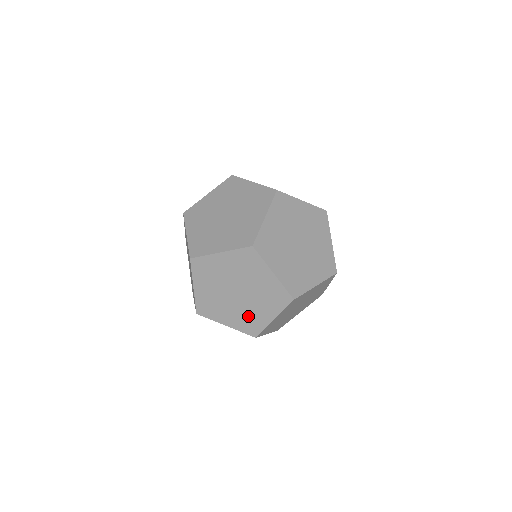
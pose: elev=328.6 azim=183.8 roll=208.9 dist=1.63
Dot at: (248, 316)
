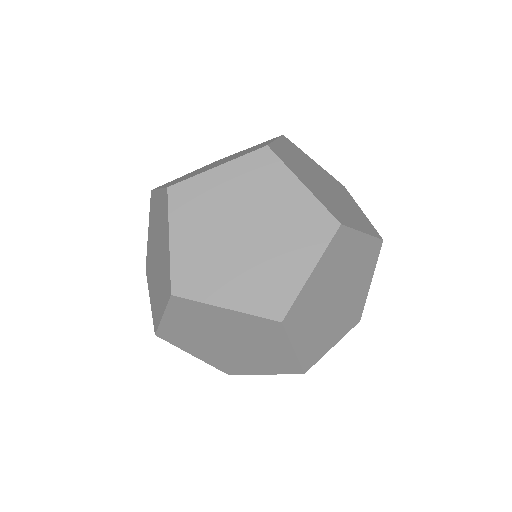
Dot at: (164, 272)
